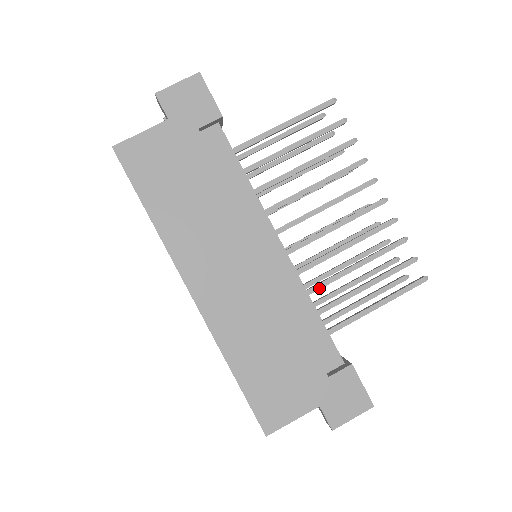
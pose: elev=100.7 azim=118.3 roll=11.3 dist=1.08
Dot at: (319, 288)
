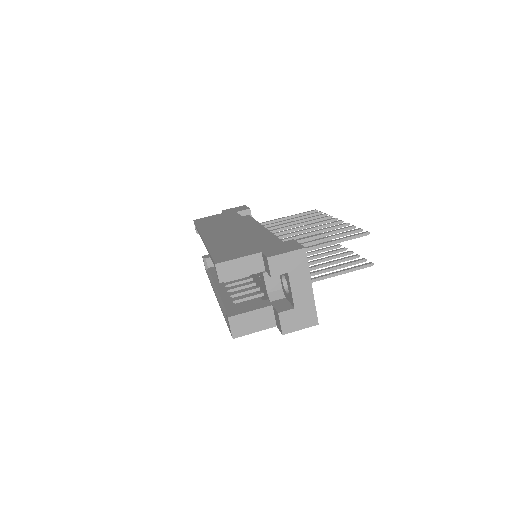
Dot at: occluded
